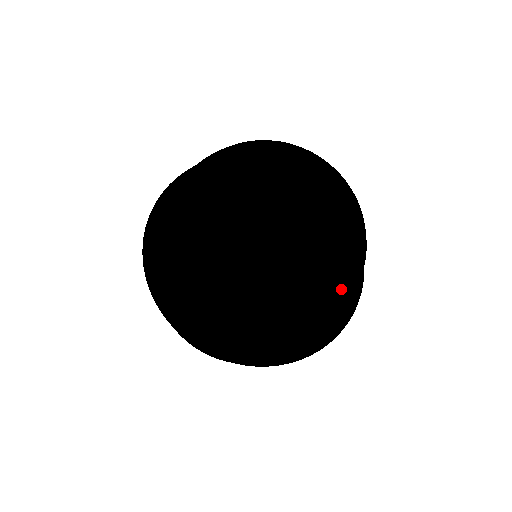
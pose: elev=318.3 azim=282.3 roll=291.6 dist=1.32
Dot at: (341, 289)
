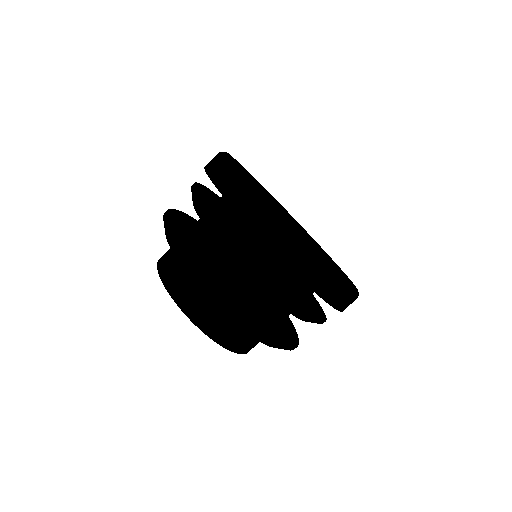
Dot at: occluded
